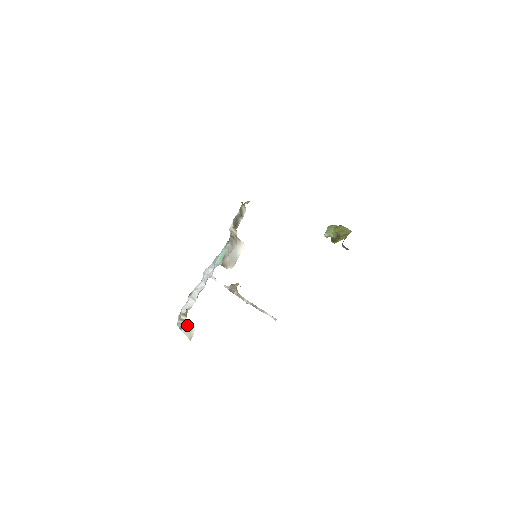
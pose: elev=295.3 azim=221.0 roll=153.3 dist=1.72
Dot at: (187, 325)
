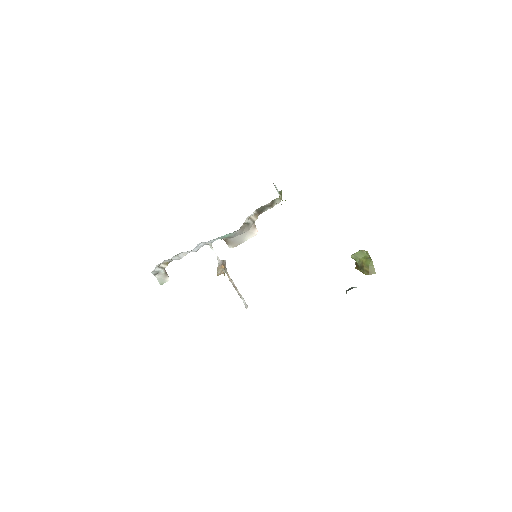
Dot at: (164, 273)
